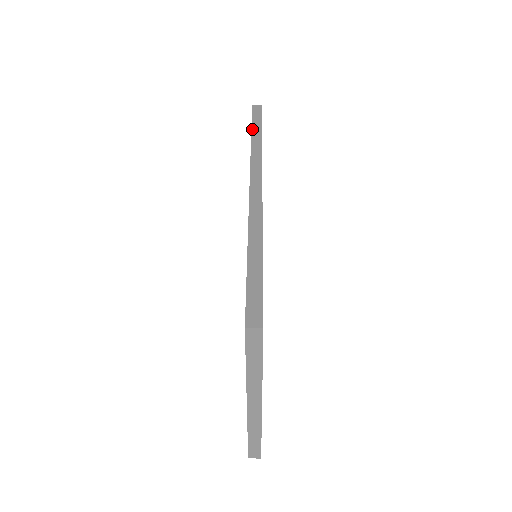
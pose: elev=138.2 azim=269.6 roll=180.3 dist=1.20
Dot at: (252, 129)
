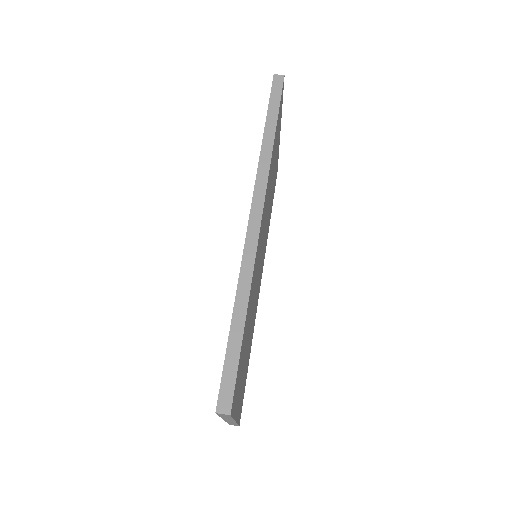
Dot at: (266, 123)
